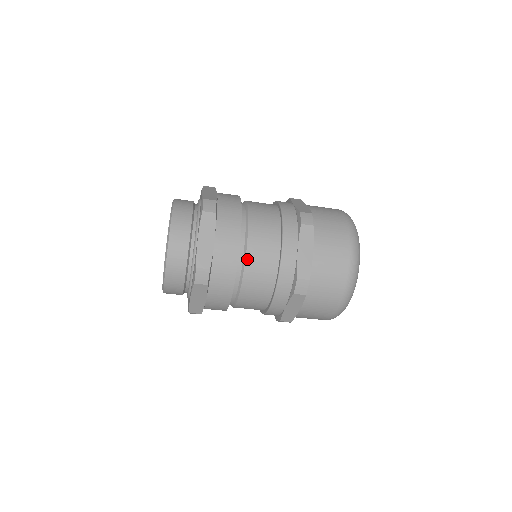
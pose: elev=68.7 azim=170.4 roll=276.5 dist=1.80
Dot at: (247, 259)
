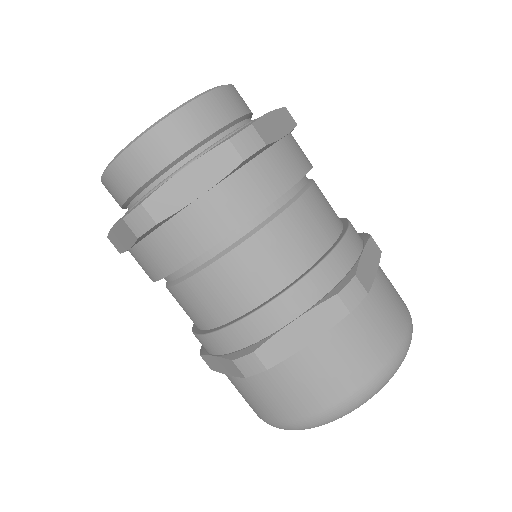
Dot at: (221, 261)
